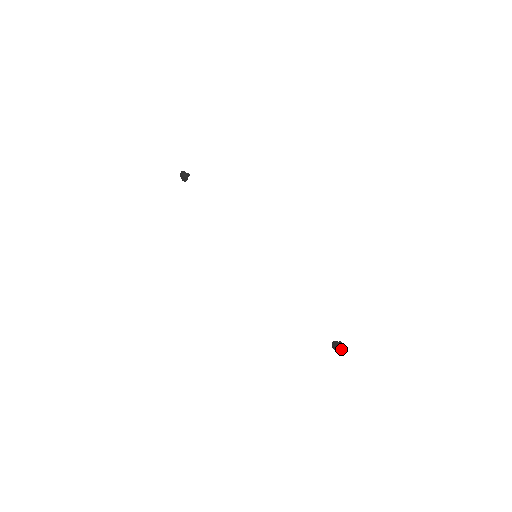
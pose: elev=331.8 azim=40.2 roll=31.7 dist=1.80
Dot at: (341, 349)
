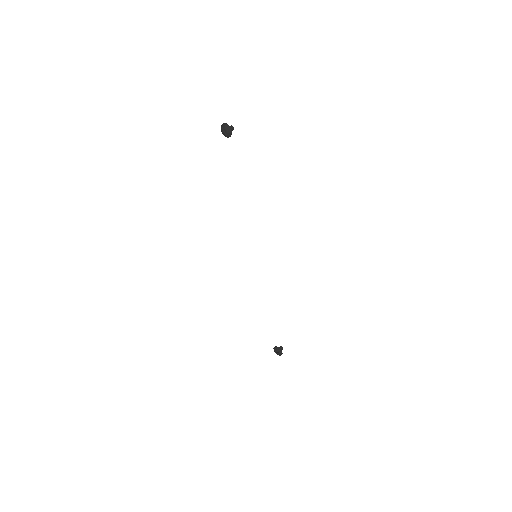
Dot at: (280, 355)
